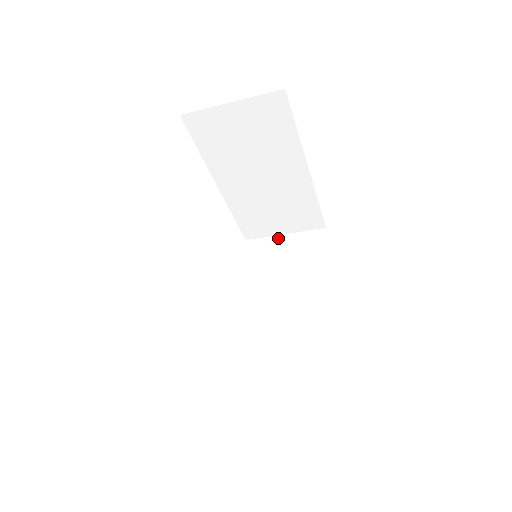
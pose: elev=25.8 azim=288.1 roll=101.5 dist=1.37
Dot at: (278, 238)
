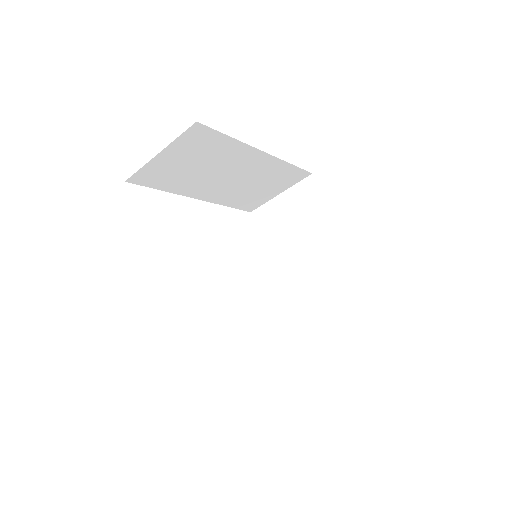
Dot at: occluded
